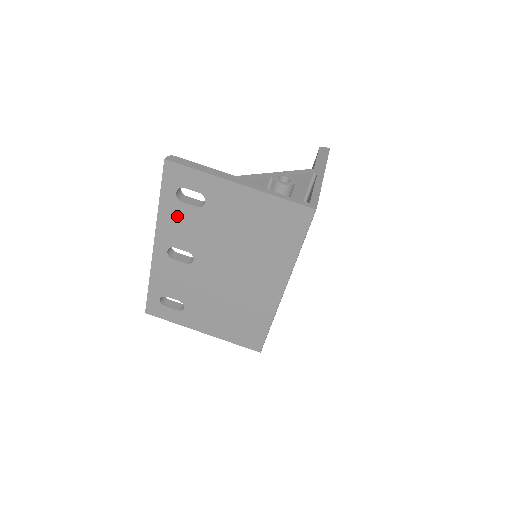
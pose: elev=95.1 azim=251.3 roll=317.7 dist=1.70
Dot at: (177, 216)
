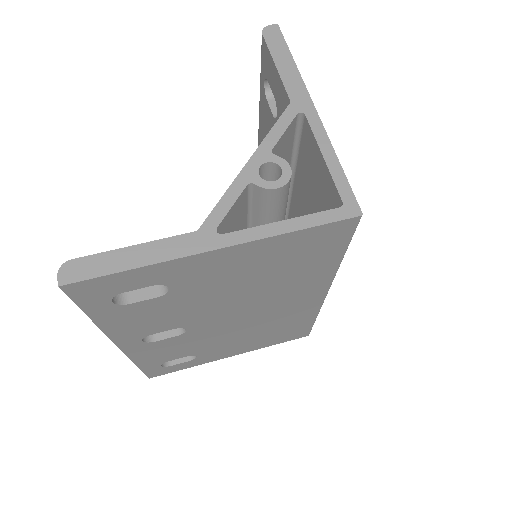
Dot at: (132, 316)
